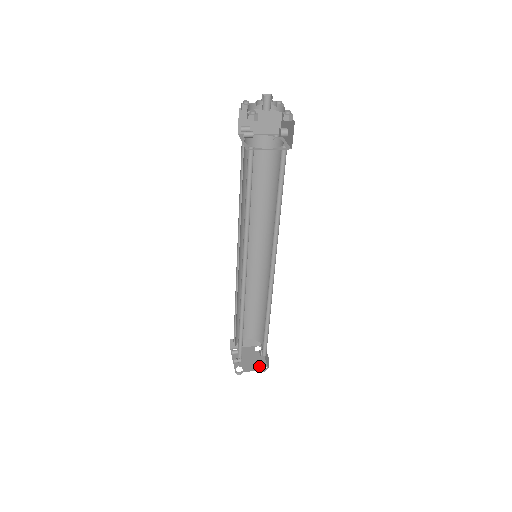
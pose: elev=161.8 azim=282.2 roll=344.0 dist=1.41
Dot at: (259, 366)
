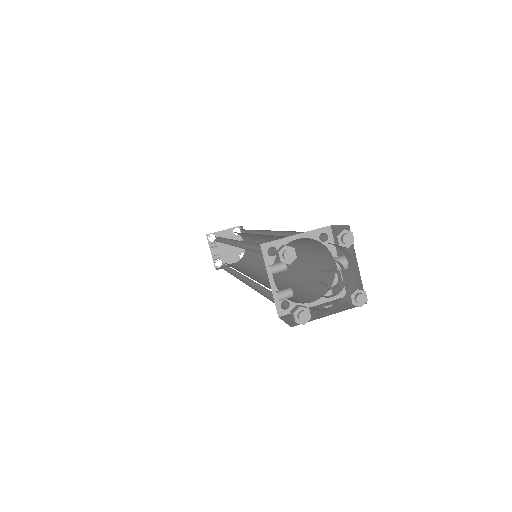
Dot at: (239, 257)
